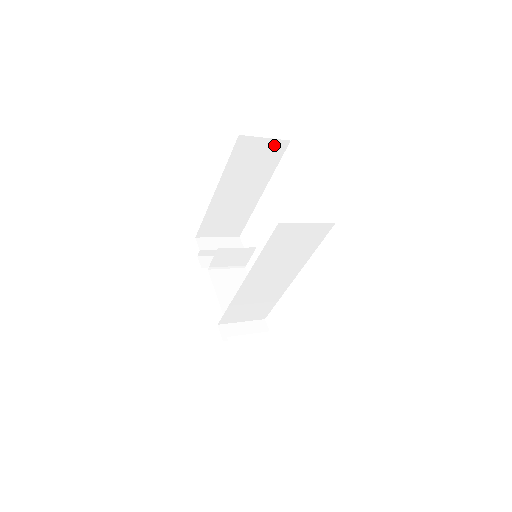
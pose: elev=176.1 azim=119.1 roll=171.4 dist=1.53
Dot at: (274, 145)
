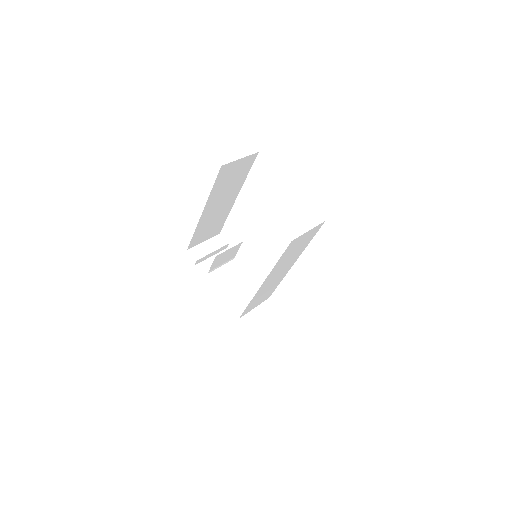
Dot at: (246, 160)
